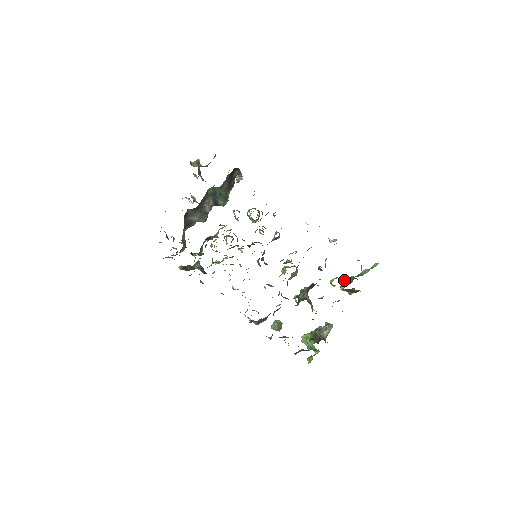
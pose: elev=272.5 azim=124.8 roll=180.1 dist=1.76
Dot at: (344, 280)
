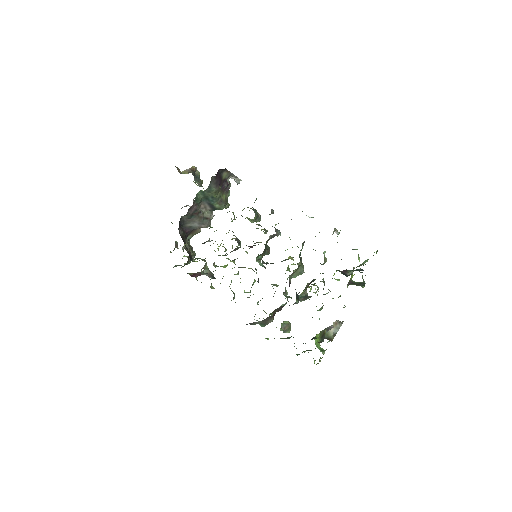
Dot at: (346, 273)
